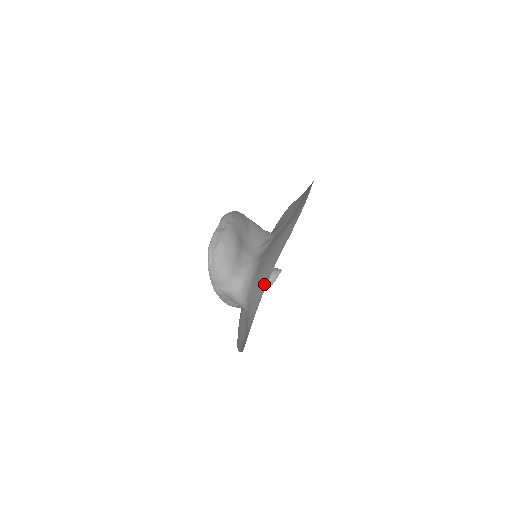
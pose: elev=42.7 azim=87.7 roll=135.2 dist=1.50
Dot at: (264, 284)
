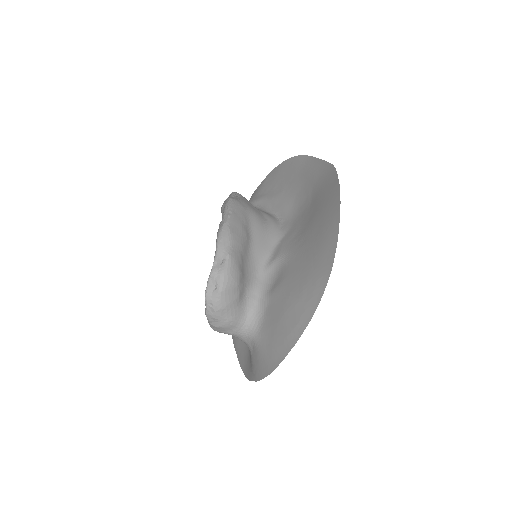
Dot at: (278, 358)
